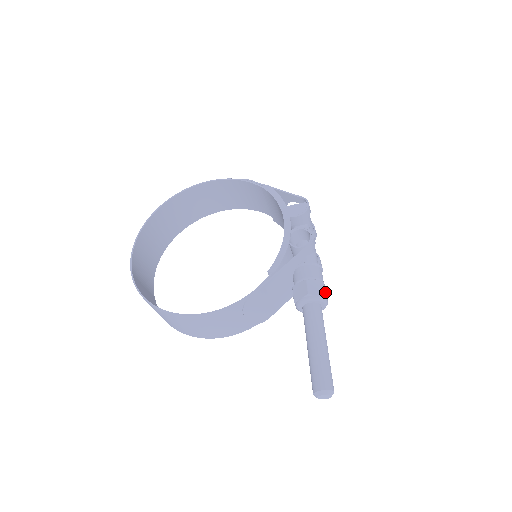
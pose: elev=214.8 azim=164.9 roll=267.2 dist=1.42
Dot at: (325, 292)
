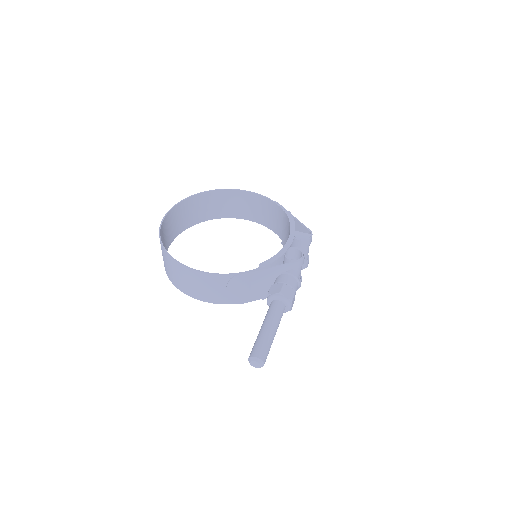
Dot at: (293, 298)
